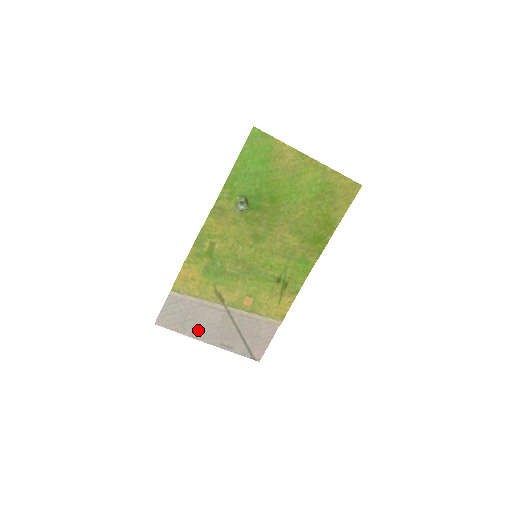
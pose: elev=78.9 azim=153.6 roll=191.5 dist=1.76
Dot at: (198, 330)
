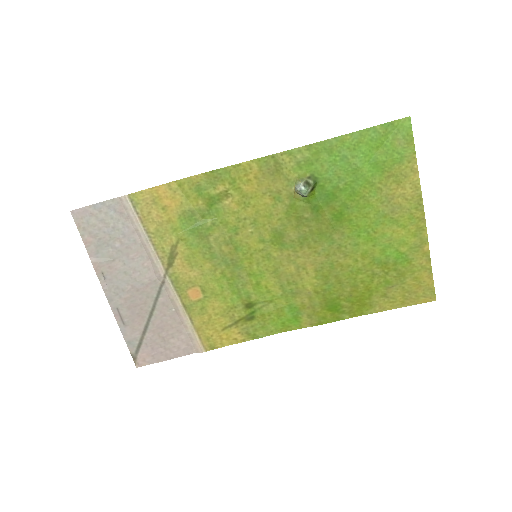
Dot at: (110, 268)
